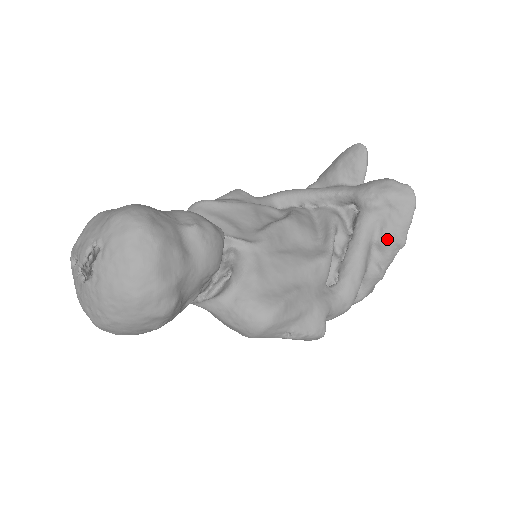
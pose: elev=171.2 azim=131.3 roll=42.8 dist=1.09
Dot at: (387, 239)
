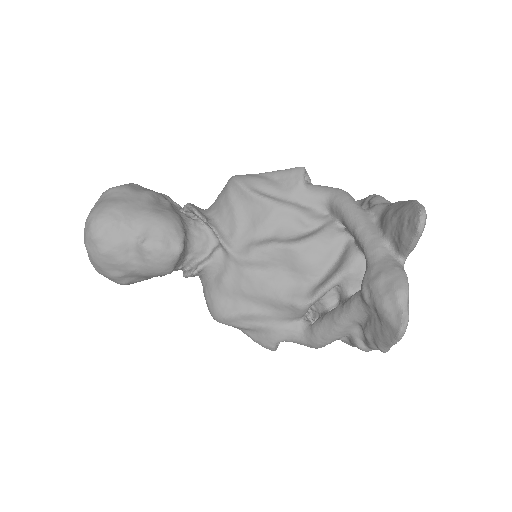
Dot at: (367, 334)
